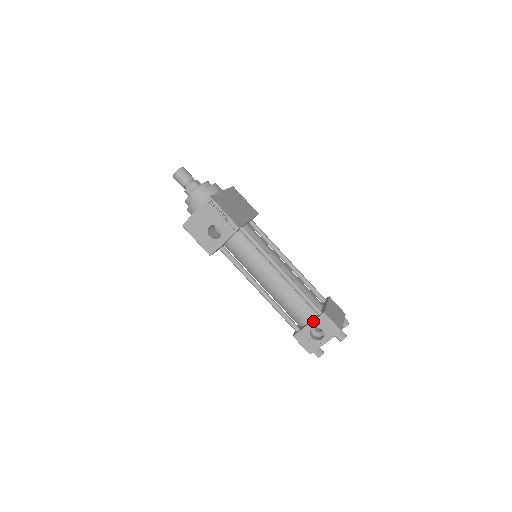
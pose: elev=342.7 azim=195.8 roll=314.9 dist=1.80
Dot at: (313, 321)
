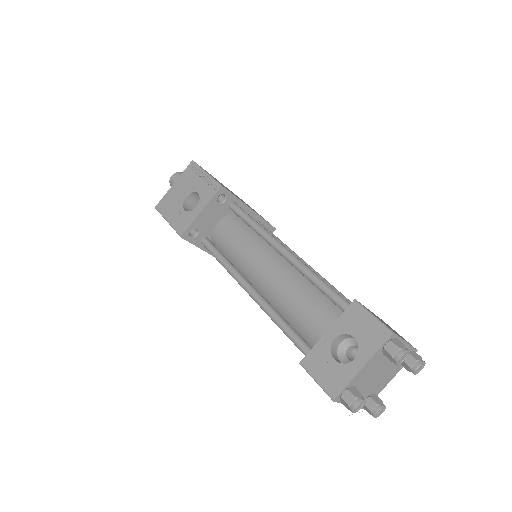
Dot at: (336, 322)
